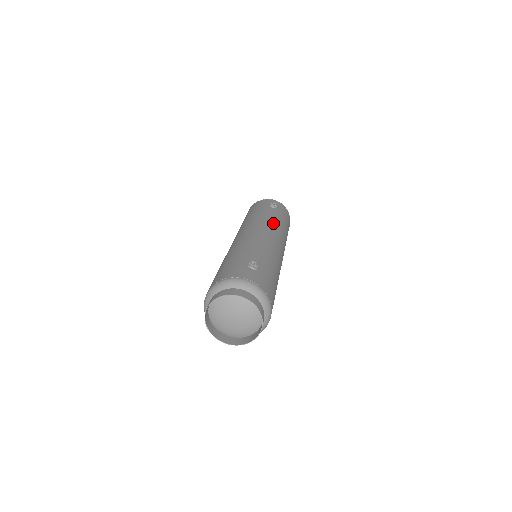
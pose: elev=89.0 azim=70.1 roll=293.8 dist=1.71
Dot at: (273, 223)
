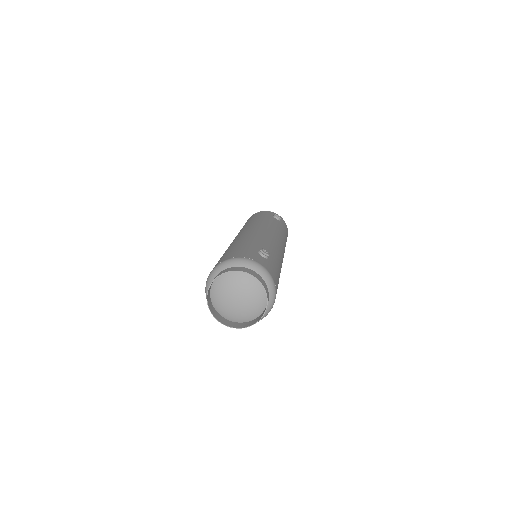
Dot at: (277, 230)
